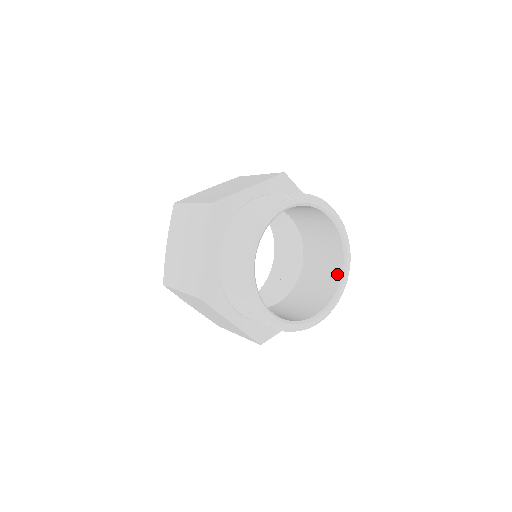
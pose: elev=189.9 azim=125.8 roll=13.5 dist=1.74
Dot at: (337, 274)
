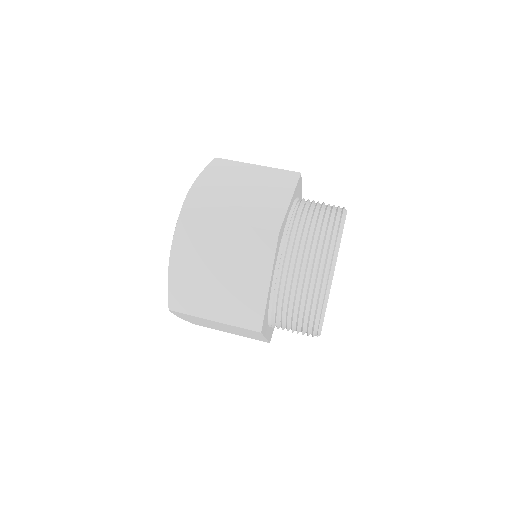
Dot at: occluded
